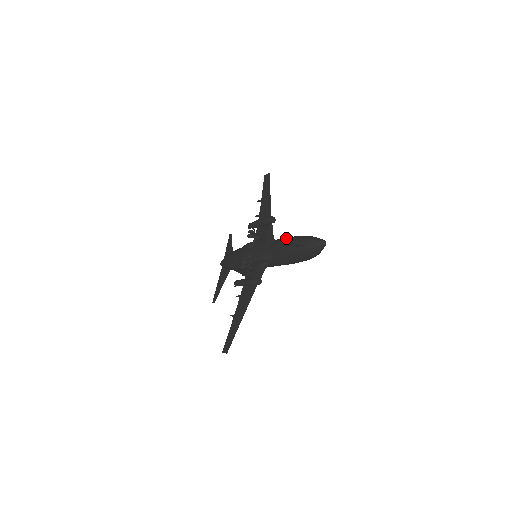
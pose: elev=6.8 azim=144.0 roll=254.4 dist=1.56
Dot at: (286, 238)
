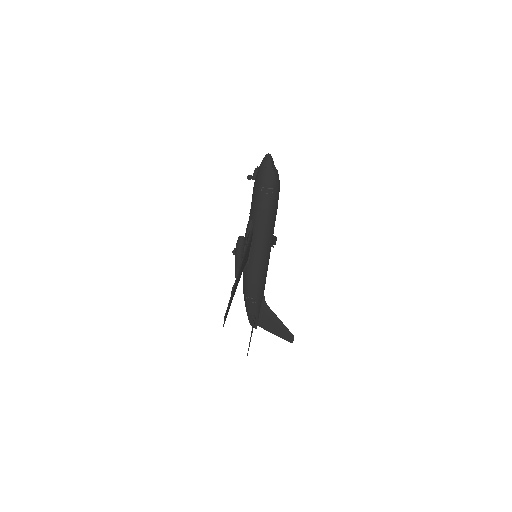
Dot at: occluded
